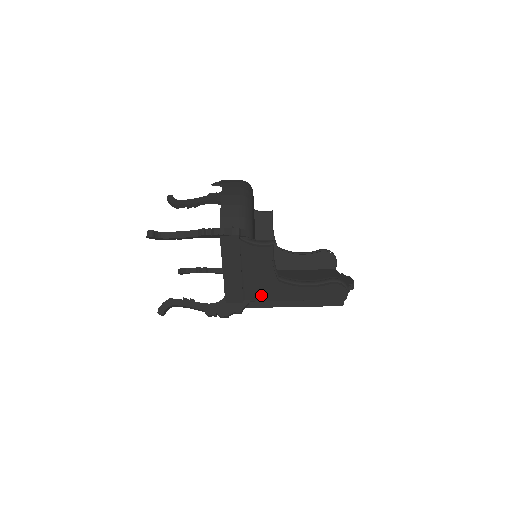
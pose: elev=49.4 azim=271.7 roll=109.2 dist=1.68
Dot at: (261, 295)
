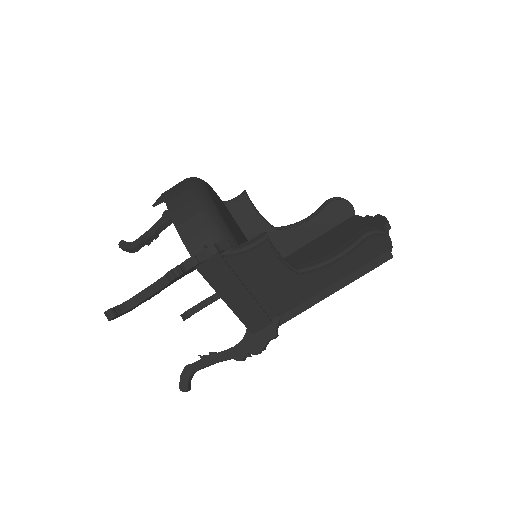
Dot at: (288, 302)
